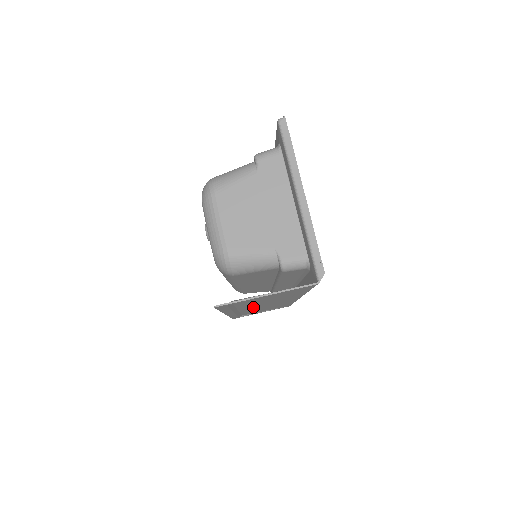
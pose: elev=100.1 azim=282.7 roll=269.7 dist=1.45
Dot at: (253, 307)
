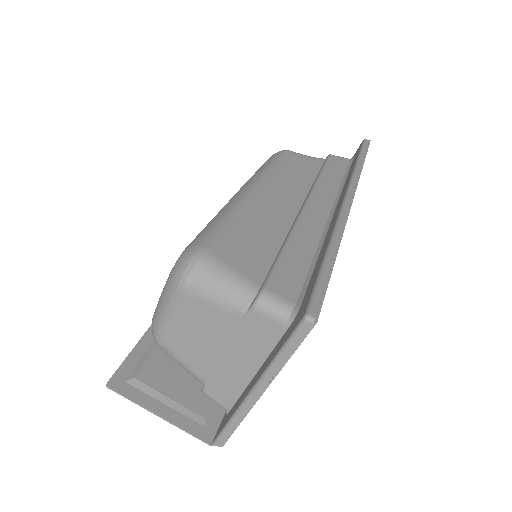
Dot at: occluded
